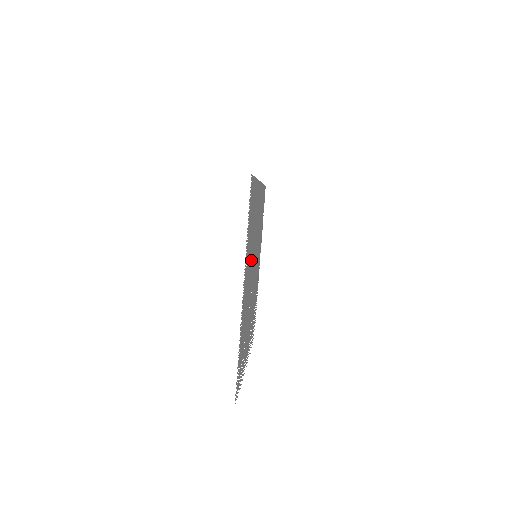
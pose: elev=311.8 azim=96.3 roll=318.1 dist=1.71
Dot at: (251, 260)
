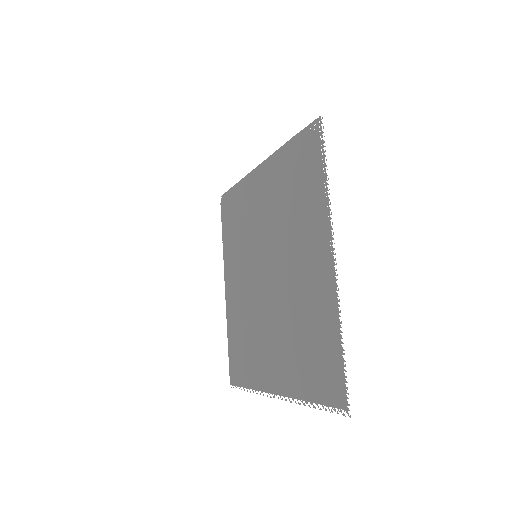
Dot at: (284, 242)
